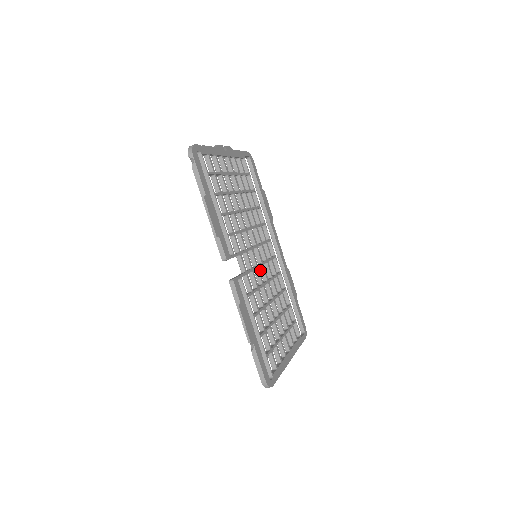
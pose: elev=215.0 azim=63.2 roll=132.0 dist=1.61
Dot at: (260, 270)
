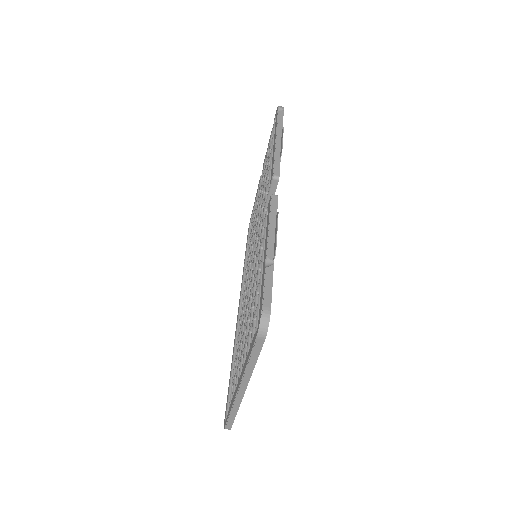
Dot at: (251, 273)
